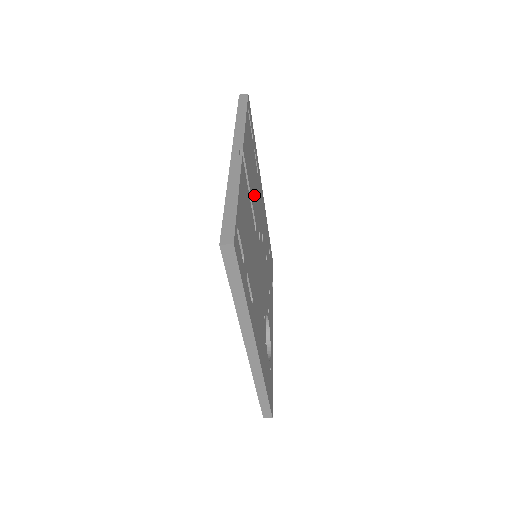
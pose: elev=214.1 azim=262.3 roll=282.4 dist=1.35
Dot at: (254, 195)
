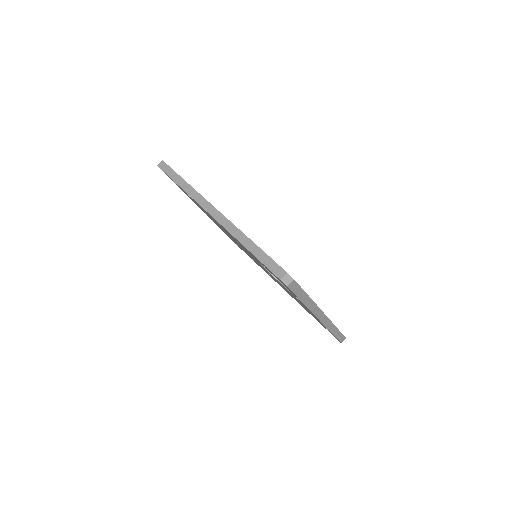
Dot at: occluded
